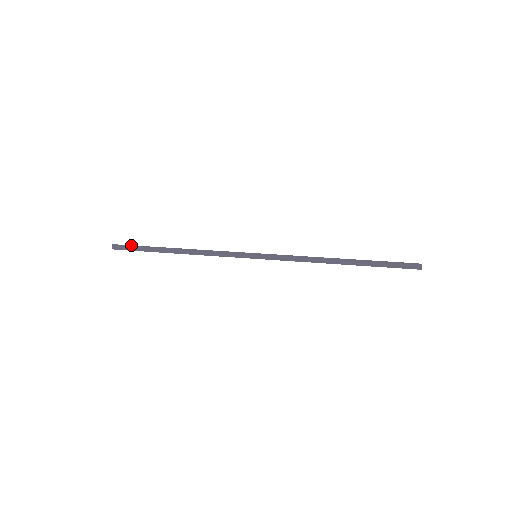
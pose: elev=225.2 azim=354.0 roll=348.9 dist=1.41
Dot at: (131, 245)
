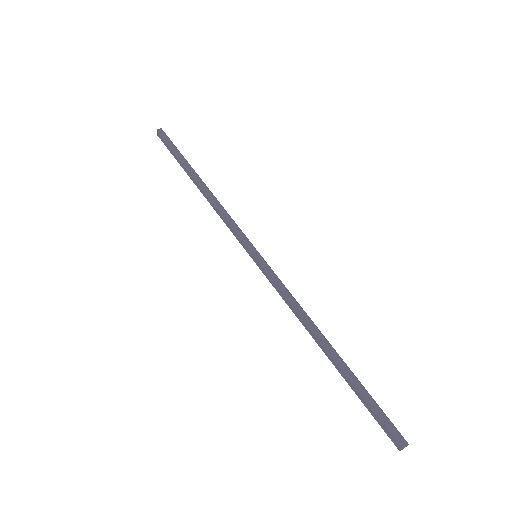
Dot at: (173, 144)
